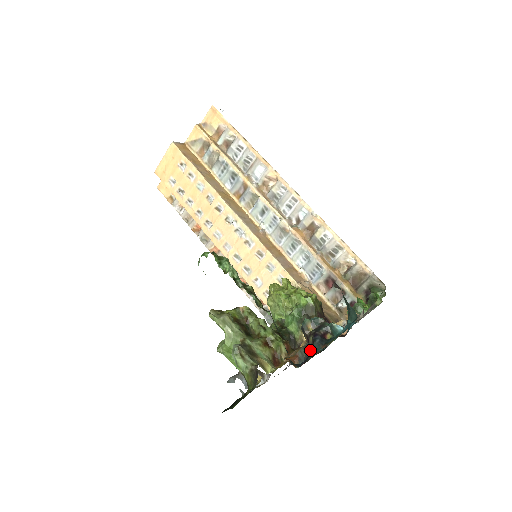
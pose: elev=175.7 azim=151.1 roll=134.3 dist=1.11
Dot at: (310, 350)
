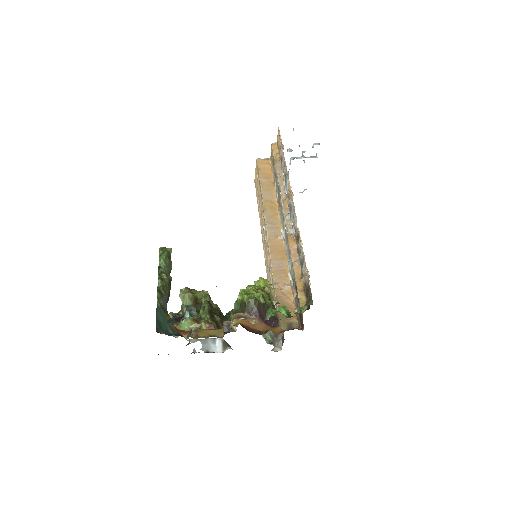
Dot at: occluded
